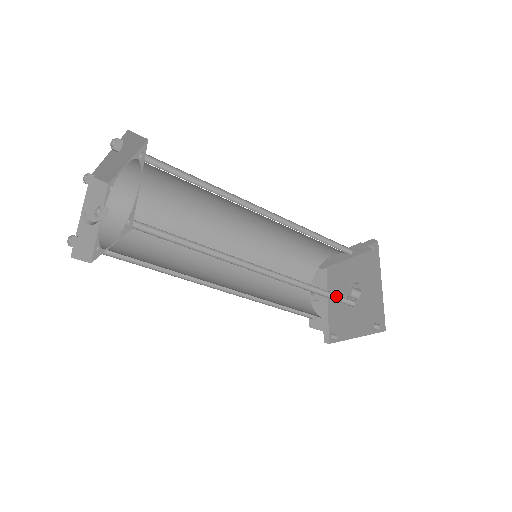
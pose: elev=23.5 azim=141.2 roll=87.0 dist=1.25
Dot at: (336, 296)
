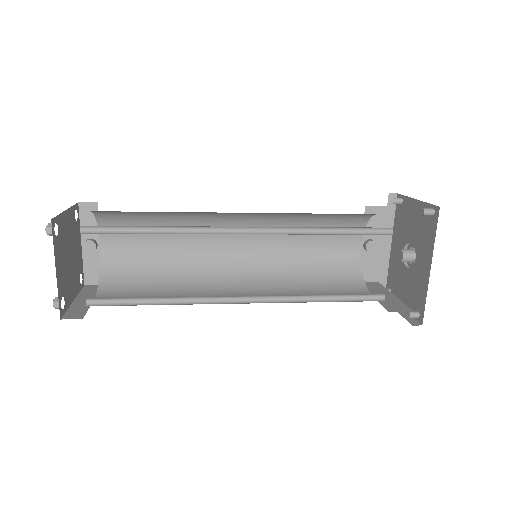
Dot at: occluded
